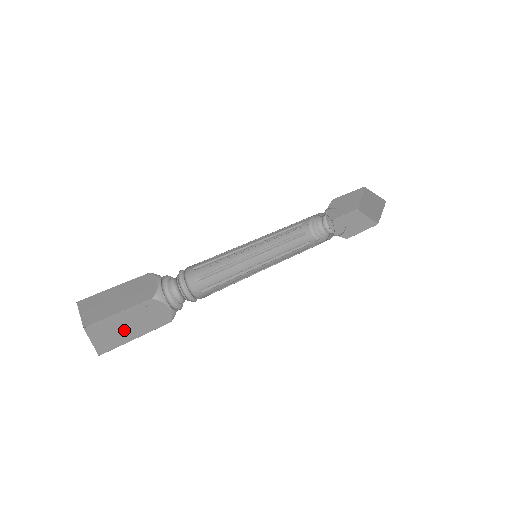
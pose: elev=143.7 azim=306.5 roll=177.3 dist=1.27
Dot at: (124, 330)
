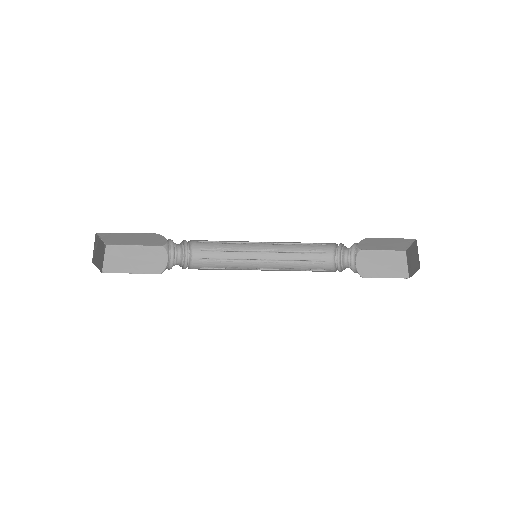
Dot at: occluded
